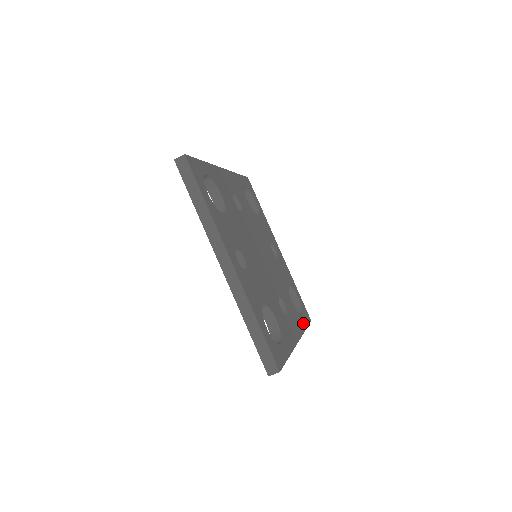
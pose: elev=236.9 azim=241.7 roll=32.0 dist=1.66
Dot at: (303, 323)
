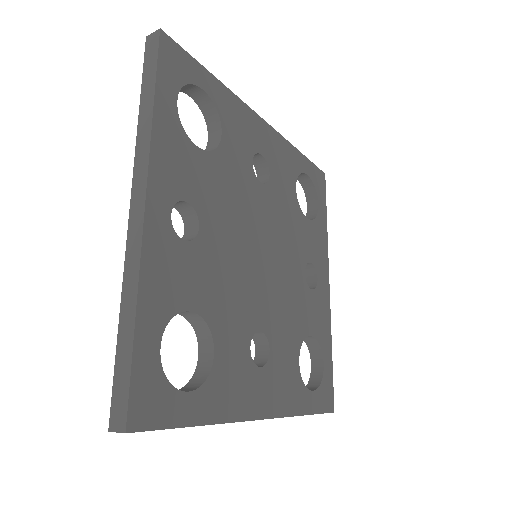
Dot at: (305, 403)
